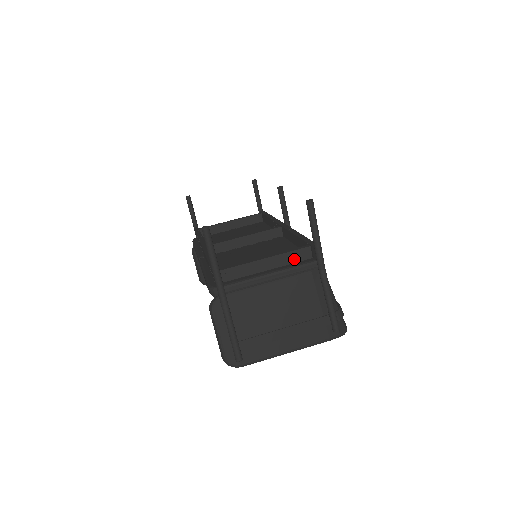
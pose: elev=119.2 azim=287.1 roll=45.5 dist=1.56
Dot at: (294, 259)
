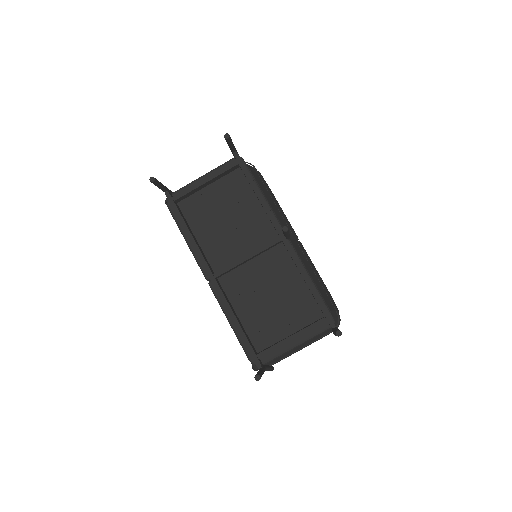
Dot at: occluded
